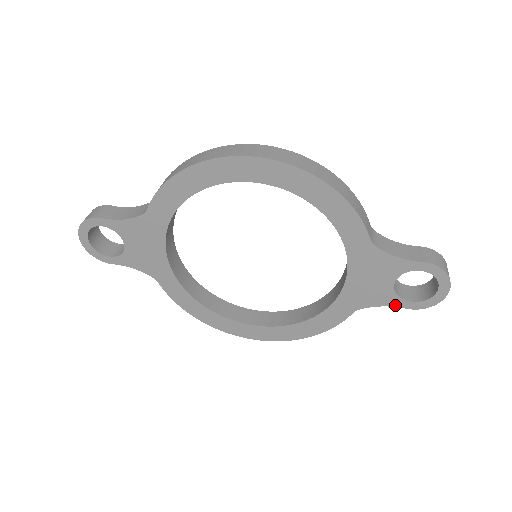
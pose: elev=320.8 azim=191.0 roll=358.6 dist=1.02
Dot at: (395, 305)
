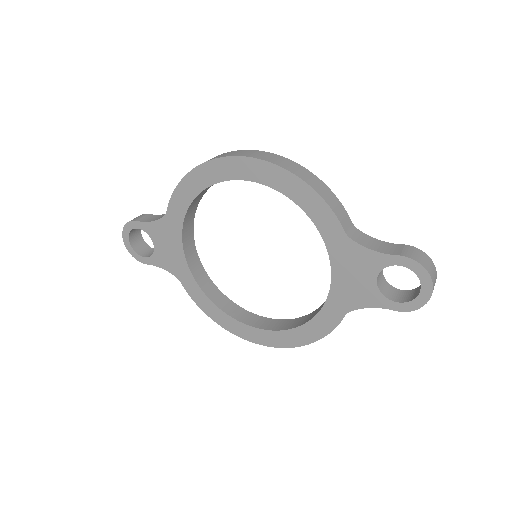
Dot at: (383, 306)
